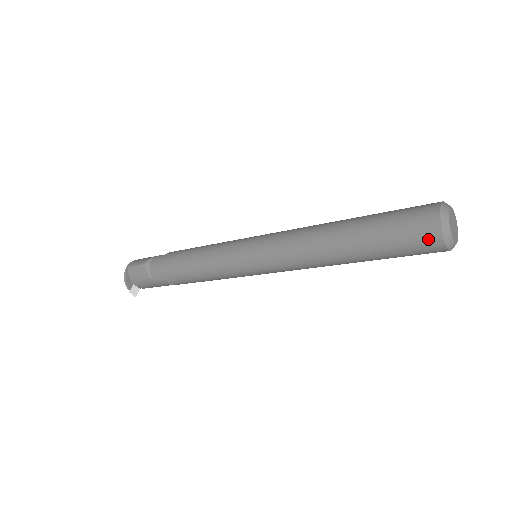
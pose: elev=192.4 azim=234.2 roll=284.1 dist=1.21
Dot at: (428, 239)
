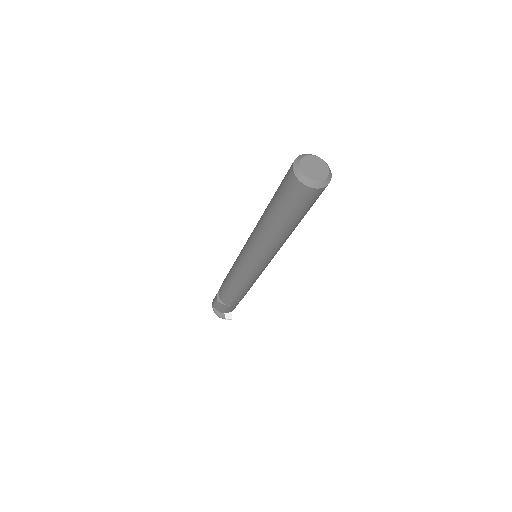
Dot at: (304, 193)
